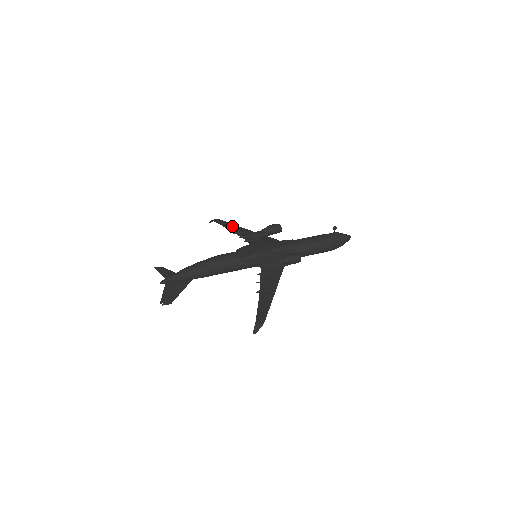
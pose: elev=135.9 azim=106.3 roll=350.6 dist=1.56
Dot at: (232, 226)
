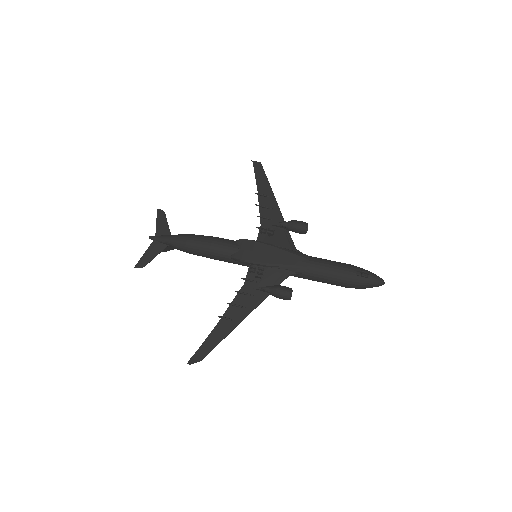
Dot at: (265, 187)
